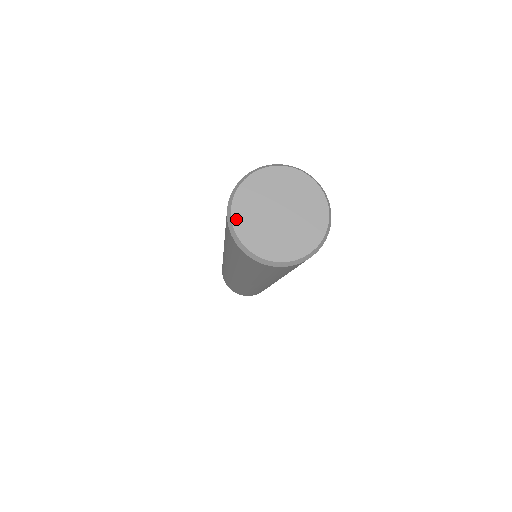
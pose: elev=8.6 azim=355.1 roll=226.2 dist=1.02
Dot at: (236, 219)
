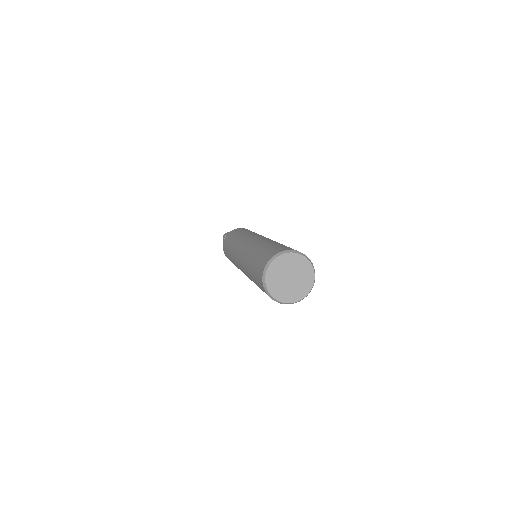
Dot at: (269, 288)
